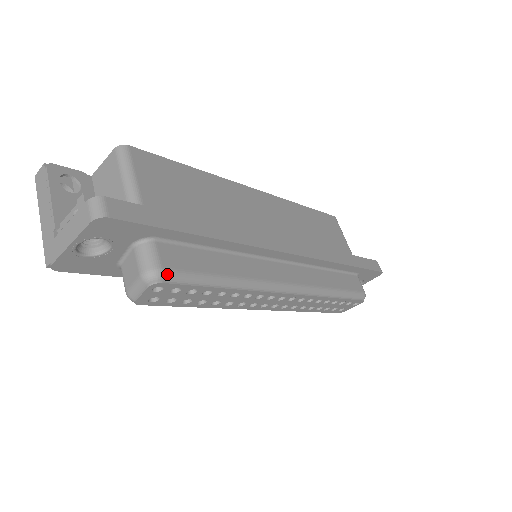
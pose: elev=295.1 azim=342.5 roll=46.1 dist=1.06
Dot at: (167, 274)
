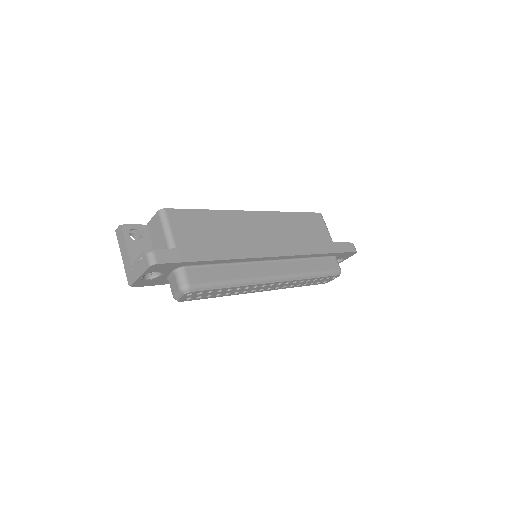
Dot at: (193, 287)
